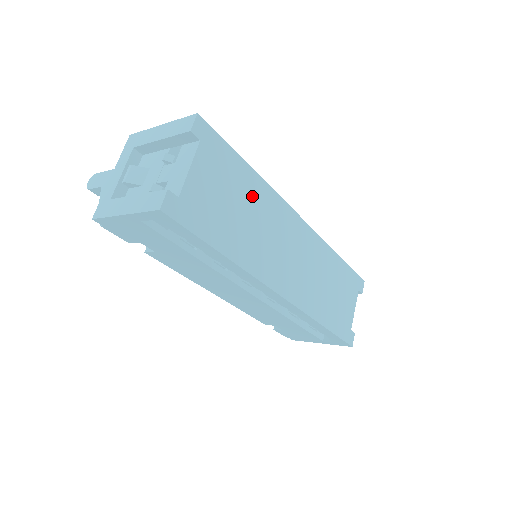
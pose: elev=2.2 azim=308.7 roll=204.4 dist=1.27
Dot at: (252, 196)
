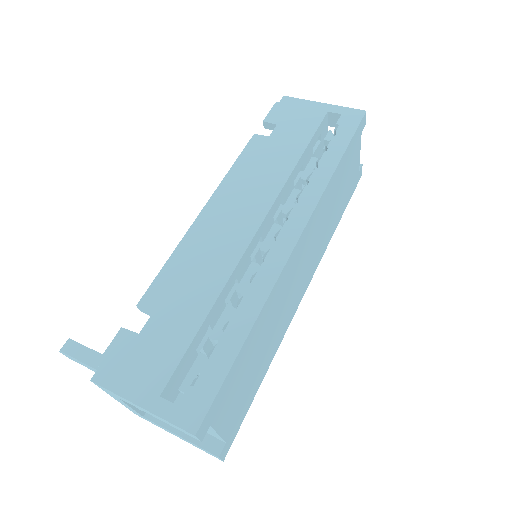
Dot at: (259, 336)
